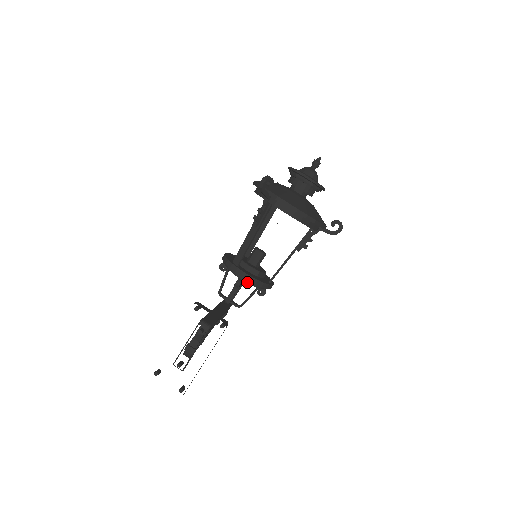
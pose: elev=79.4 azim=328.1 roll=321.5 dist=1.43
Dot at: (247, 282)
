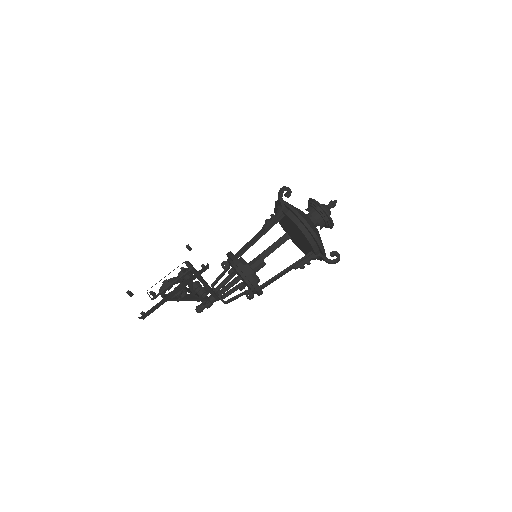
Dot at: (240, 273)
